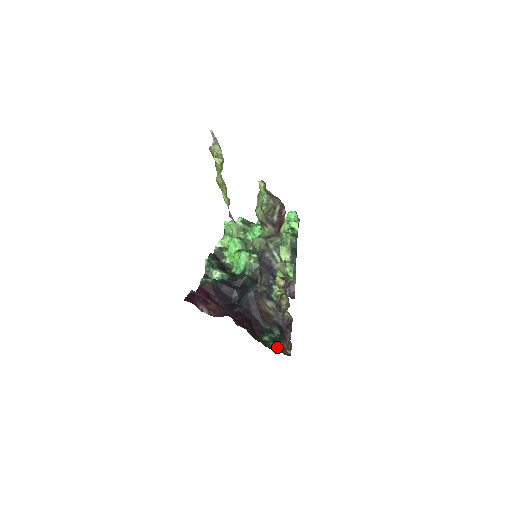
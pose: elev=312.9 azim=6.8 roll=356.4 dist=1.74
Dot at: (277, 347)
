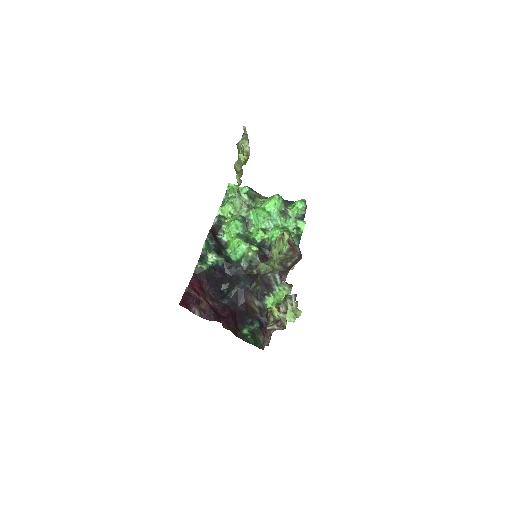
Dot at: (254, 341)
